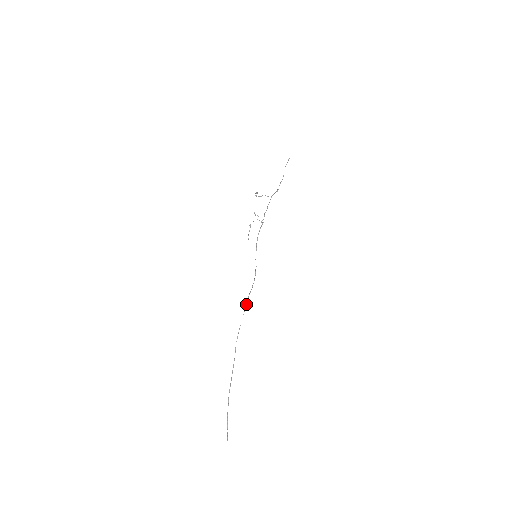
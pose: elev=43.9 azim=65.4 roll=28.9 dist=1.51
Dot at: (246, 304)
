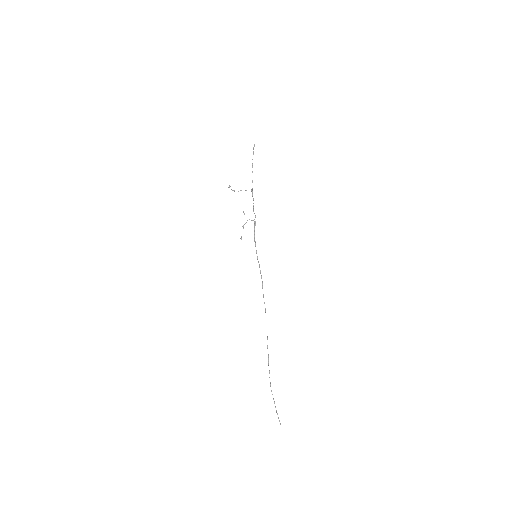
Dot at: occluded
